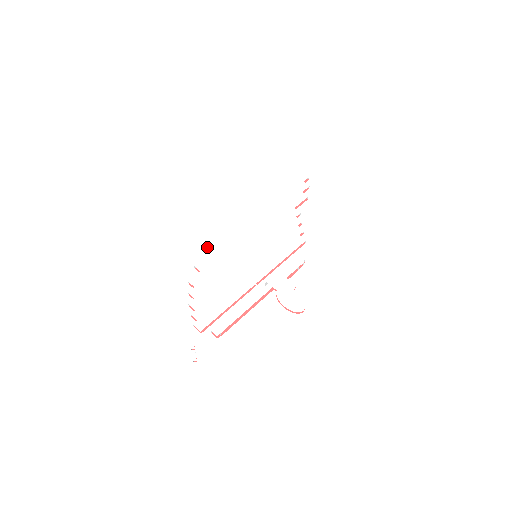
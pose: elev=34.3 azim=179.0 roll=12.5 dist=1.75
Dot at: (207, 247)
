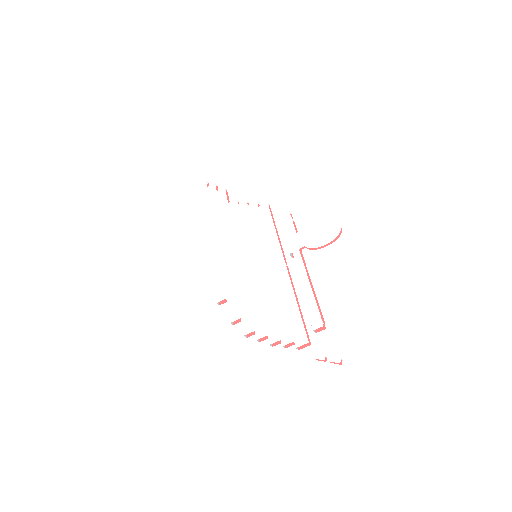
Dot at: (218, 302)
